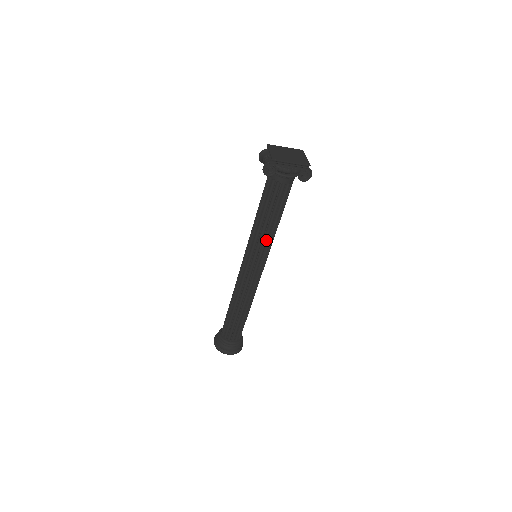
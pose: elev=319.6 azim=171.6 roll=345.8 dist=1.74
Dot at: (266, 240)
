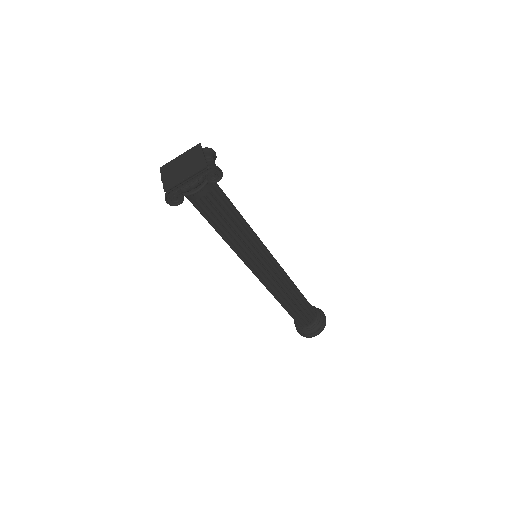
Dot at: (245, 245)
